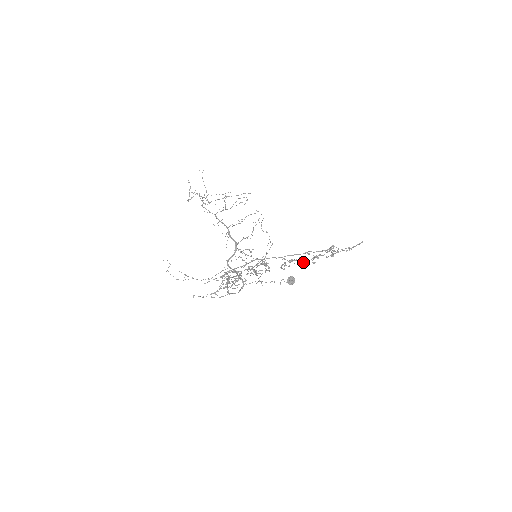
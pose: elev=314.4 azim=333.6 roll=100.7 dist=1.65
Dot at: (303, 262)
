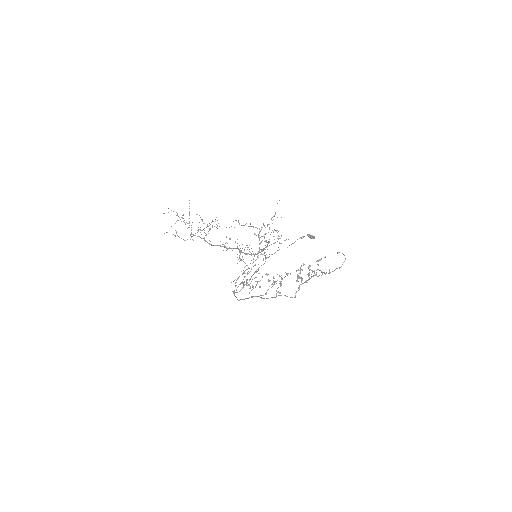
Dot at: (290, 274)
